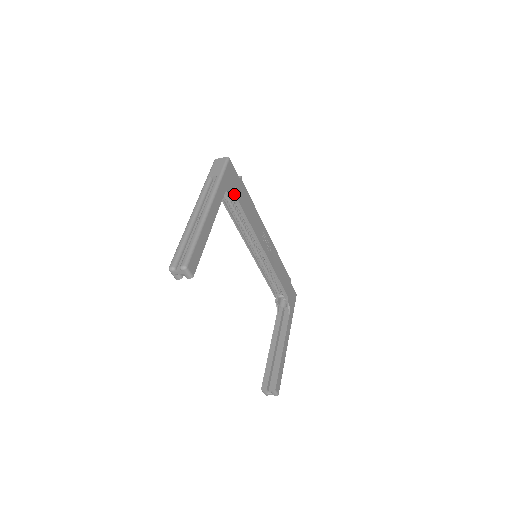
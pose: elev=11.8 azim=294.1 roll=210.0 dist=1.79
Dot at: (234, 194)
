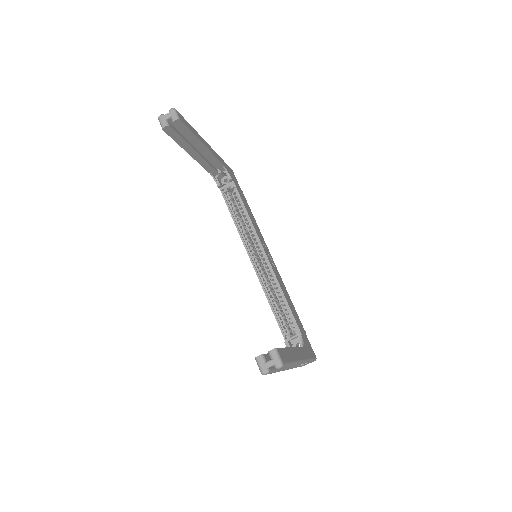
Dot at: (234, 183)
